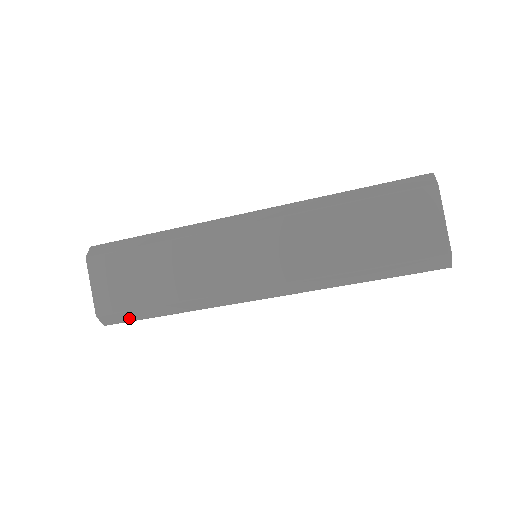
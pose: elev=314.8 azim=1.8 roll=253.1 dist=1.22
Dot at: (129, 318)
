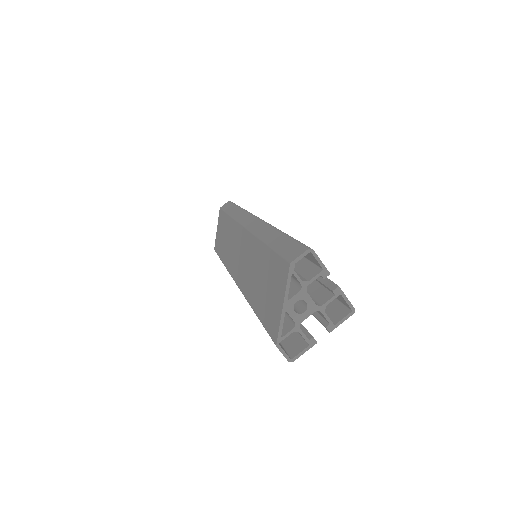
Dot at: occluded
